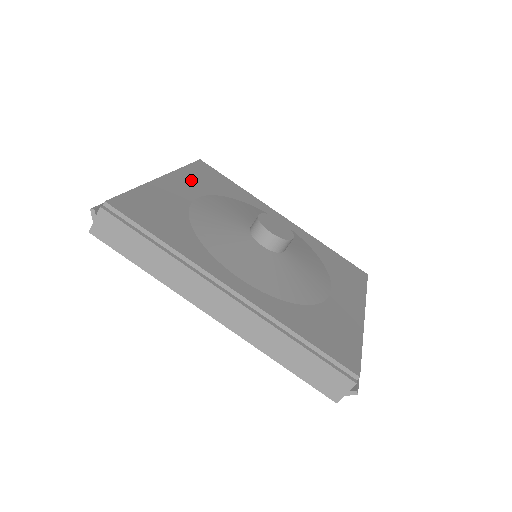
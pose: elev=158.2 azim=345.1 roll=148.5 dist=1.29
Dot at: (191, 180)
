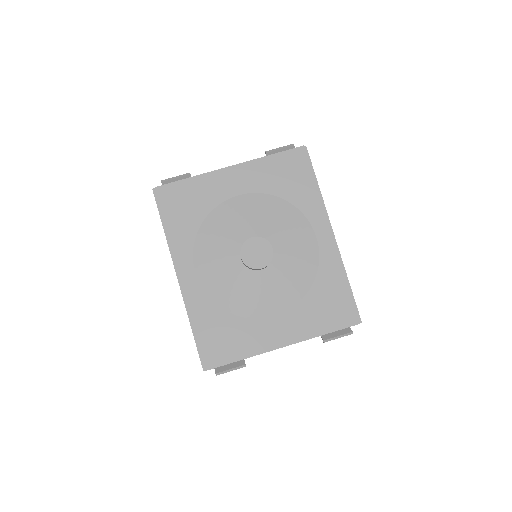
Dot at: (258, 173)
